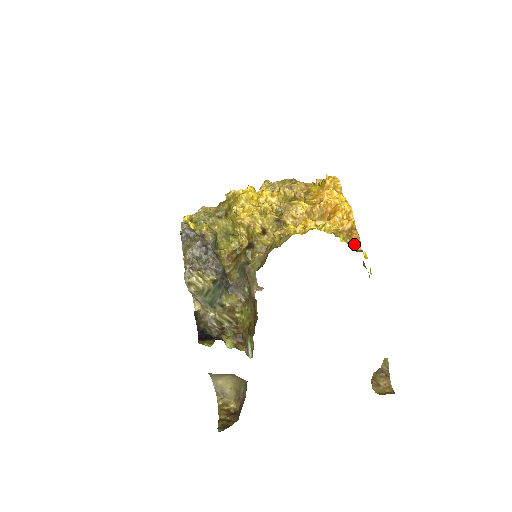
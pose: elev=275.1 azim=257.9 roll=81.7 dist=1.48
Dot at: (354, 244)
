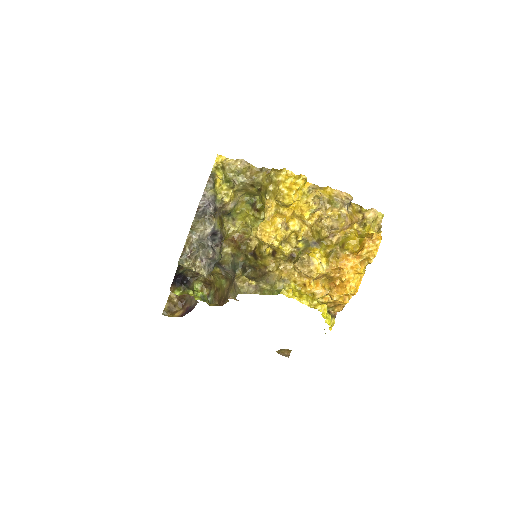
Dot at: (330, 320)
